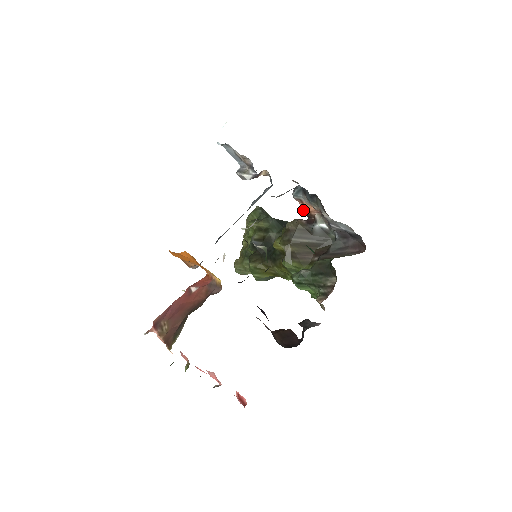
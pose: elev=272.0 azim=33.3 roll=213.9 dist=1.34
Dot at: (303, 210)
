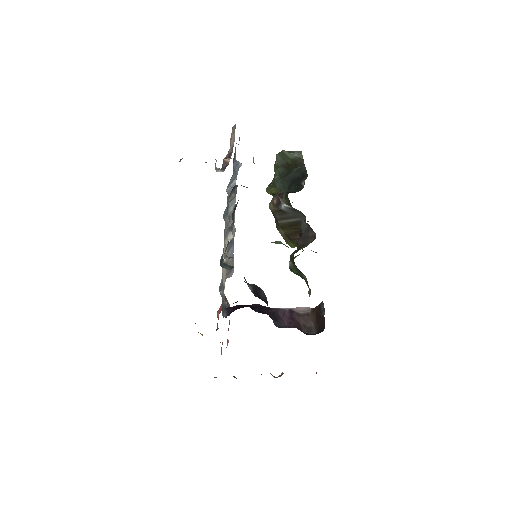
Dot at: occluded
